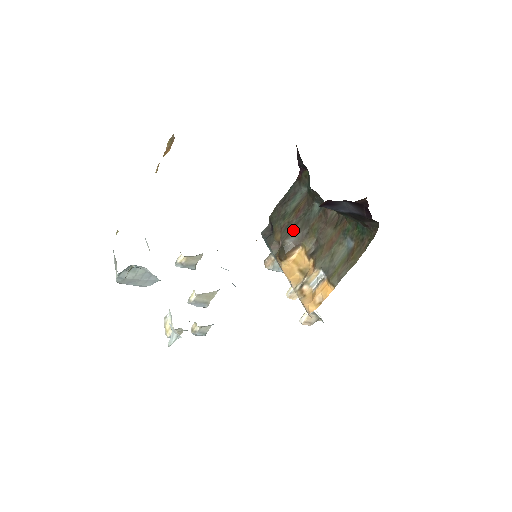
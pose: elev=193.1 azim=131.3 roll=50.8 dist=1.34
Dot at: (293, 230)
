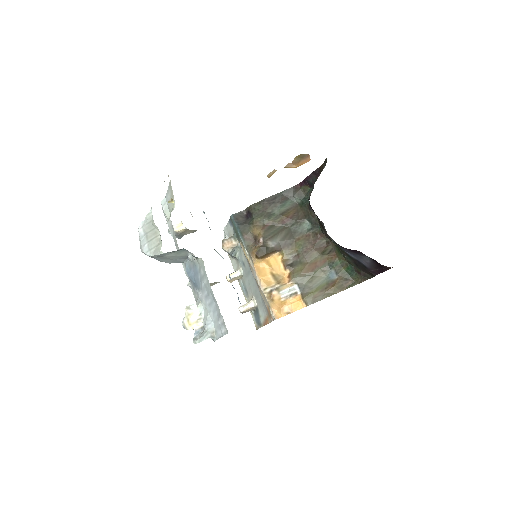
Dot at: (278, 234)
